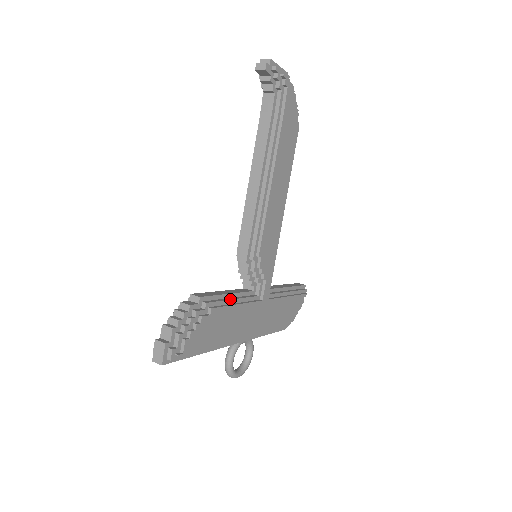
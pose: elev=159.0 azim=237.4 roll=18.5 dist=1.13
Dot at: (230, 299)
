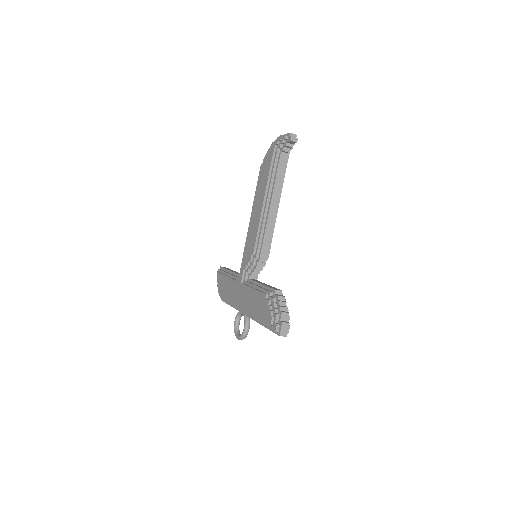
Dot at: occluded
